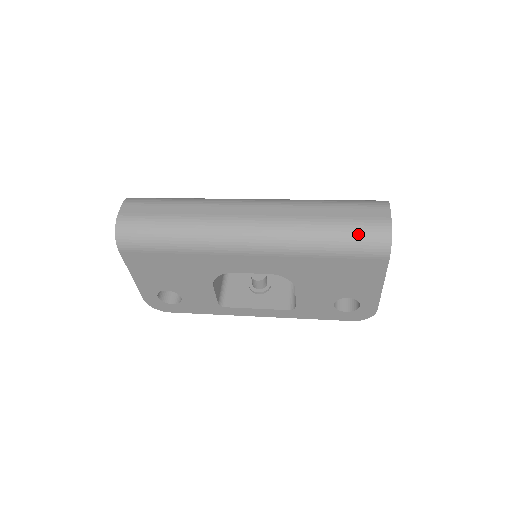
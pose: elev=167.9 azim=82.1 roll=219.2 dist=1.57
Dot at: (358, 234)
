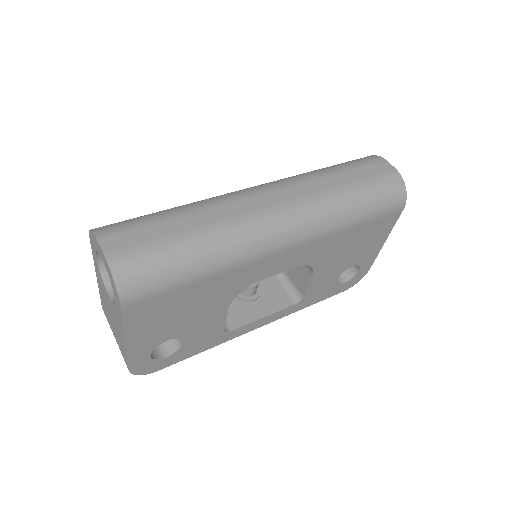
Dot at: (380, 192)
